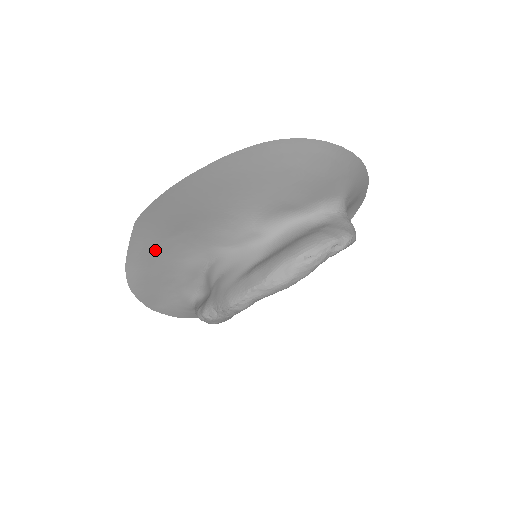
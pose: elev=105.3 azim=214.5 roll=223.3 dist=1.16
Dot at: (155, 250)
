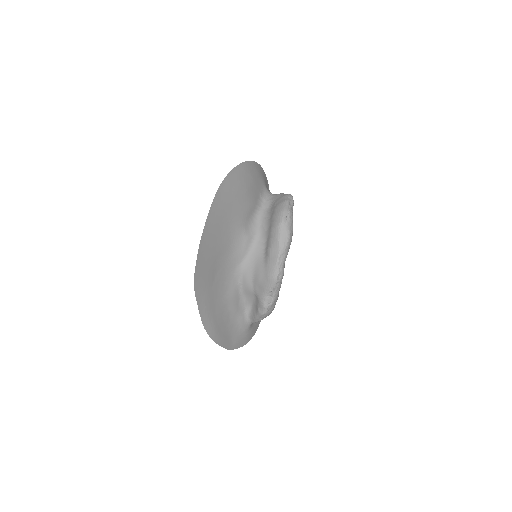
Dot at: (211, 299)
